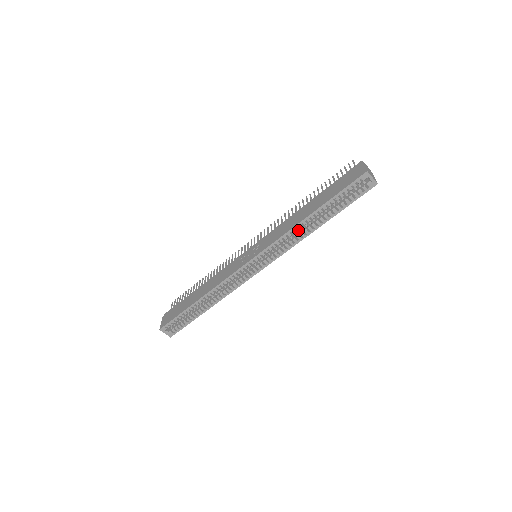
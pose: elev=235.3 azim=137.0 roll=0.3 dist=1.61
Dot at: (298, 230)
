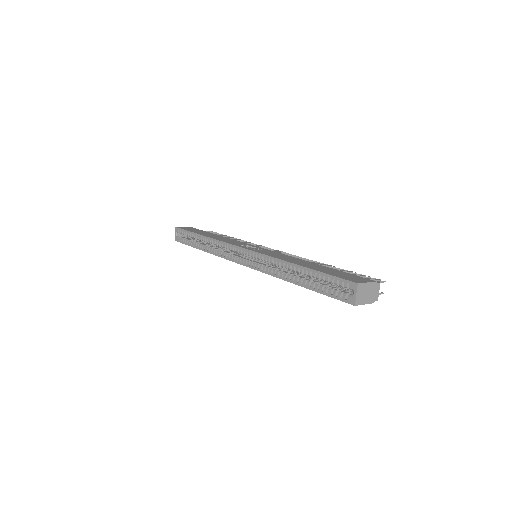
Dot at: (285, 269)
